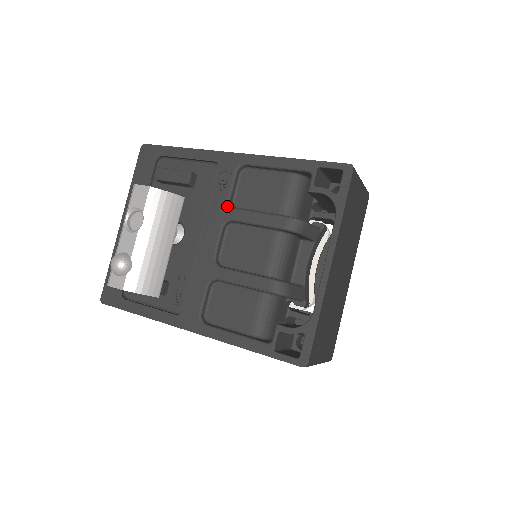
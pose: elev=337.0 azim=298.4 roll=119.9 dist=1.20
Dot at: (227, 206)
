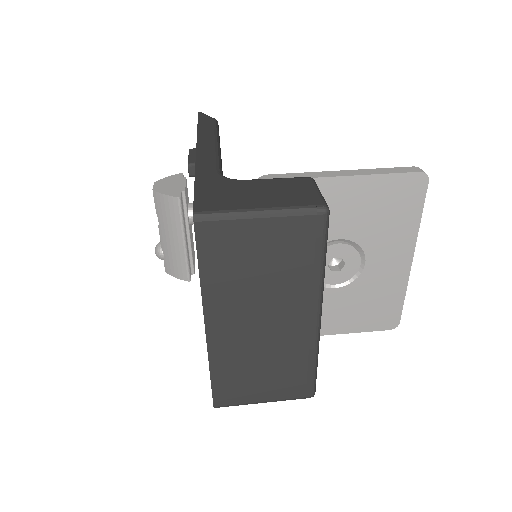
Dot at: occluded
